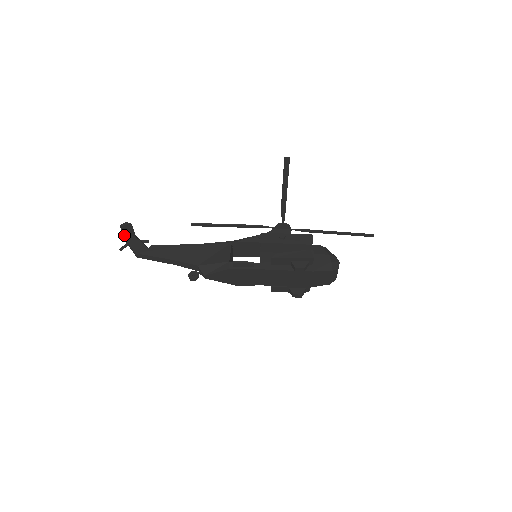
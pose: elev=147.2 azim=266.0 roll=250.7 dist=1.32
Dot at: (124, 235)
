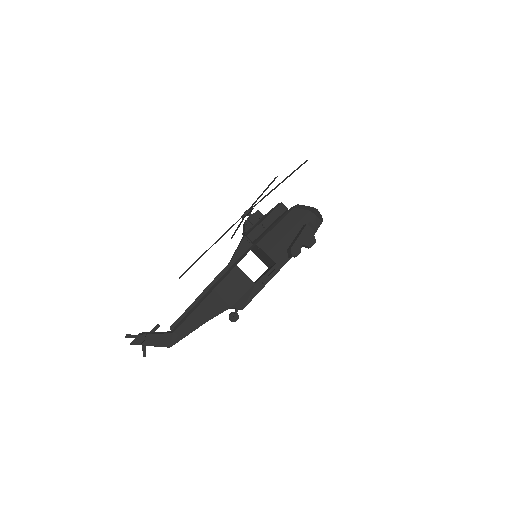
Dot at: (141, 344)
